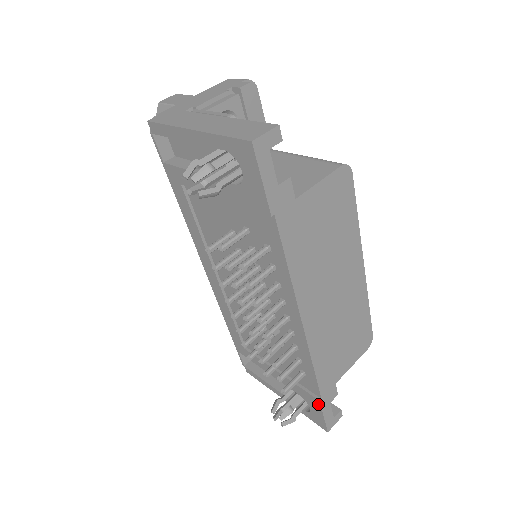
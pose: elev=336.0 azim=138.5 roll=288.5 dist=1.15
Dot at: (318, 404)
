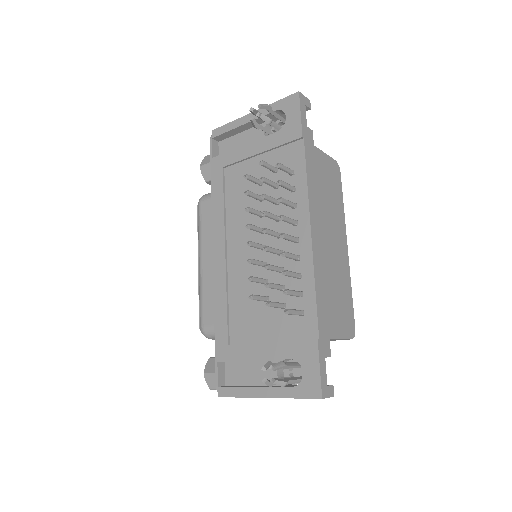
Dot at: (315, 348)
